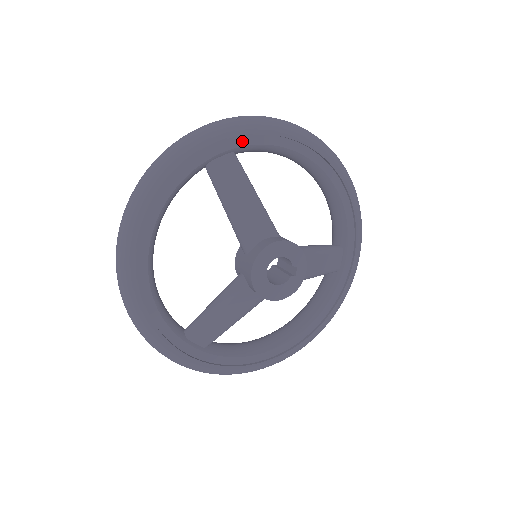
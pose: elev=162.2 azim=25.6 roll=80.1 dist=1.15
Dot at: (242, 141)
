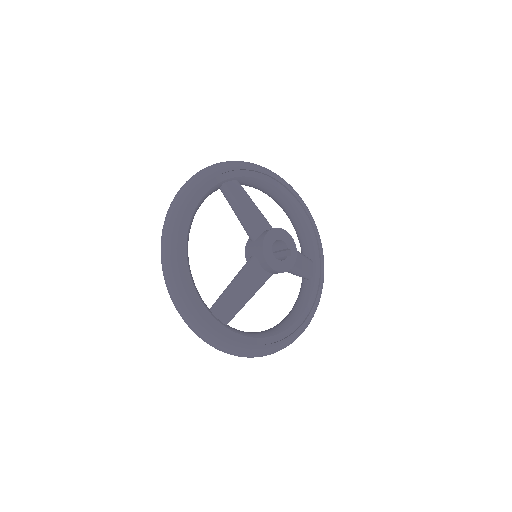
Dot at: (243, 173)
